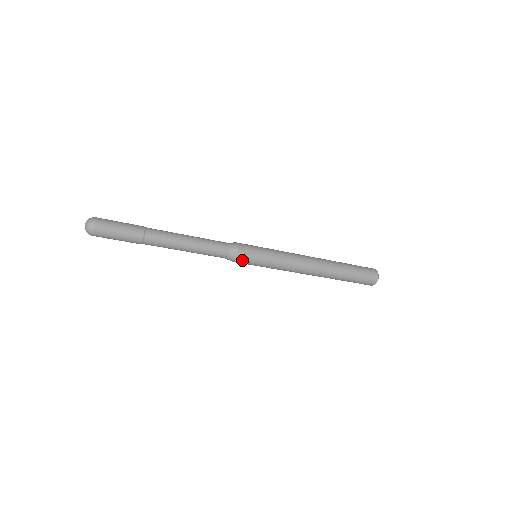
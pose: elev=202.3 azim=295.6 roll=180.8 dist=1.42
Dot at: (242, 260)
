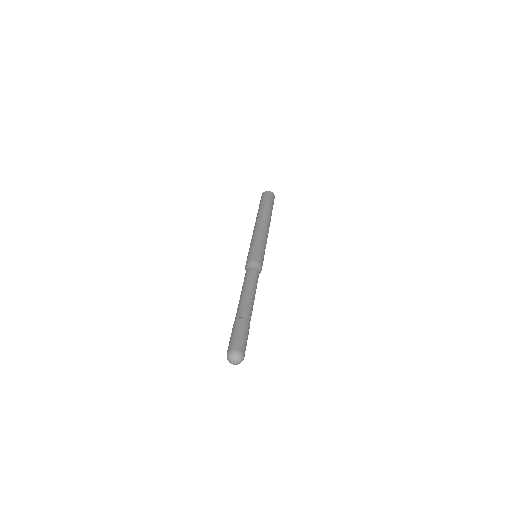
Dot at: occluded
